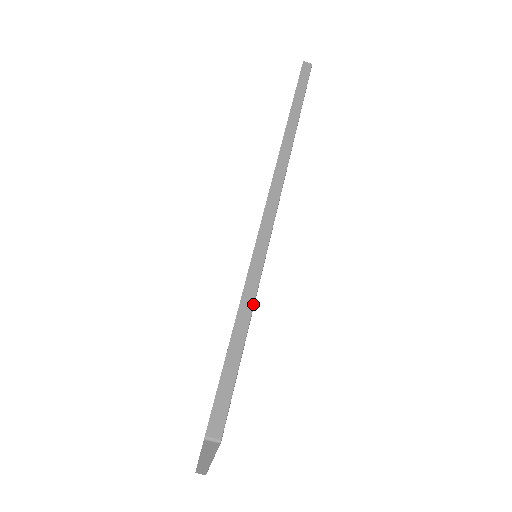
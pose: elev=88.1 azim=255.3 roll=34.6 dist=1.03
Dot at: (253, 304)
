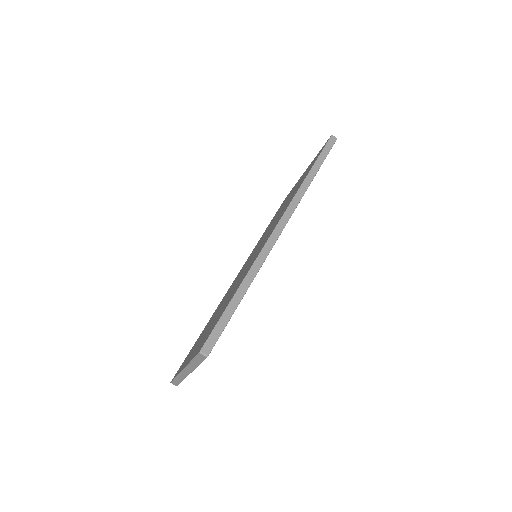
Dot at: occluded
